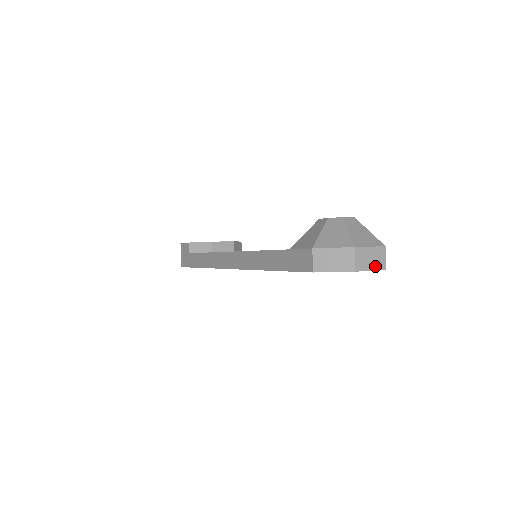
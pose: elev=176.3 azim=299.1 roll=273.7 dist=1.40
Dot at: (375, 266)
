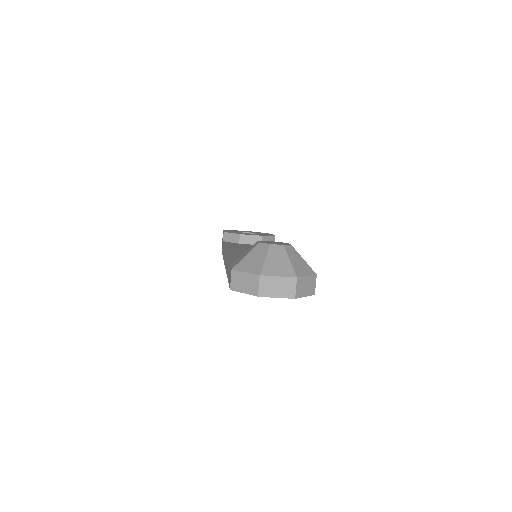
Dot at: (282, 294)
